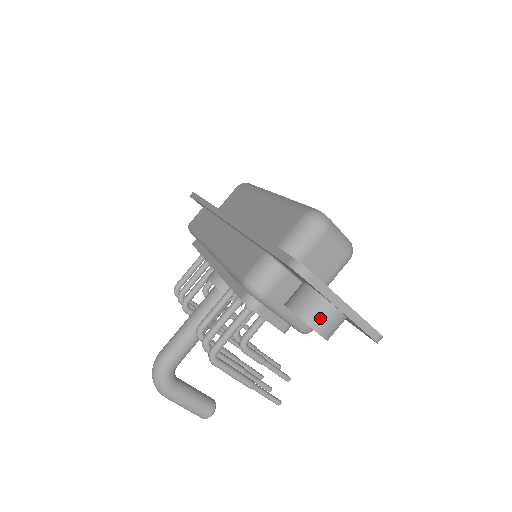
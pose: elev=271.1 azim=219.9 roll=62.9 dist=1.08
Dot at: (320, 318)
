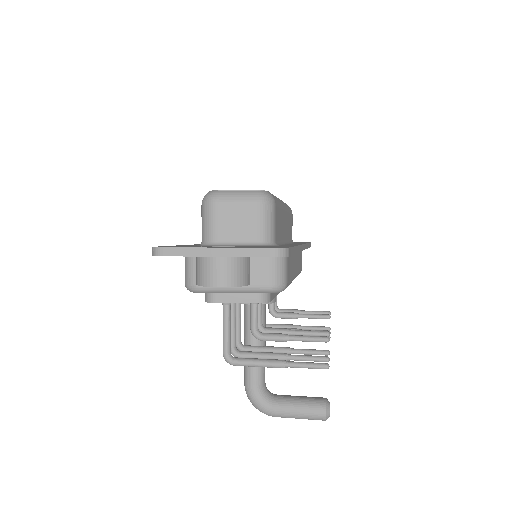
Dot at: (207, 274)
